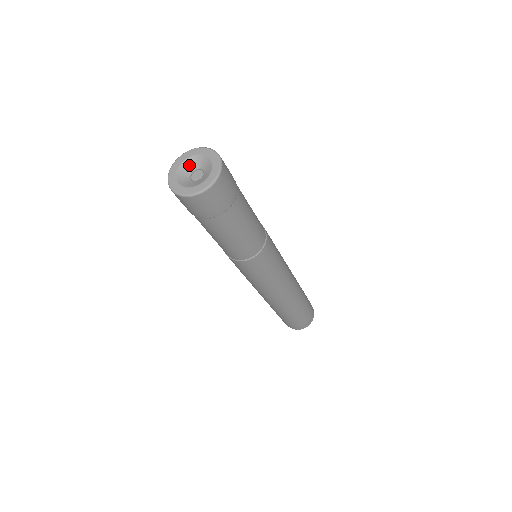
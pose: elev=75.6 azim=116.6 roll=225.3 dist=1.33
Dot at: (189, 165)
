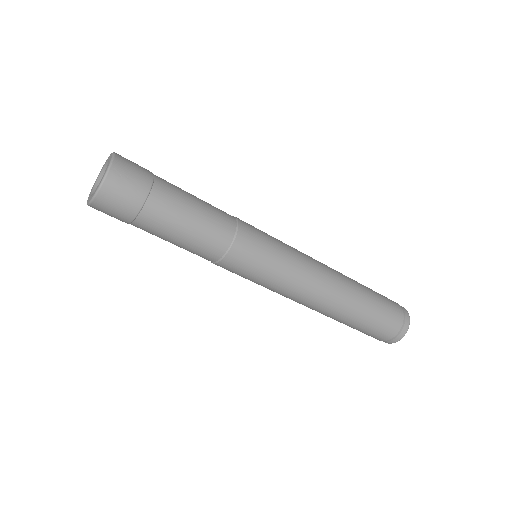
Dot at: occluded
